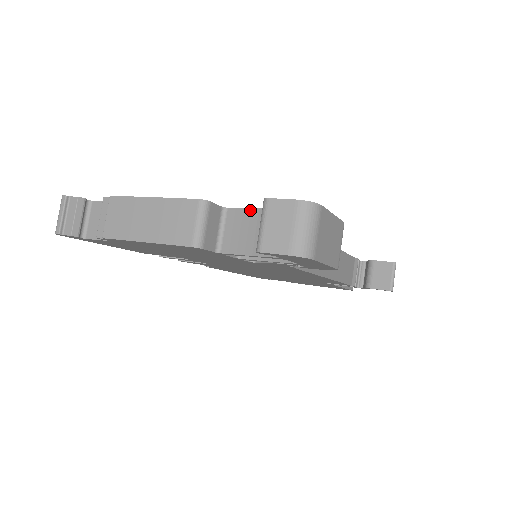
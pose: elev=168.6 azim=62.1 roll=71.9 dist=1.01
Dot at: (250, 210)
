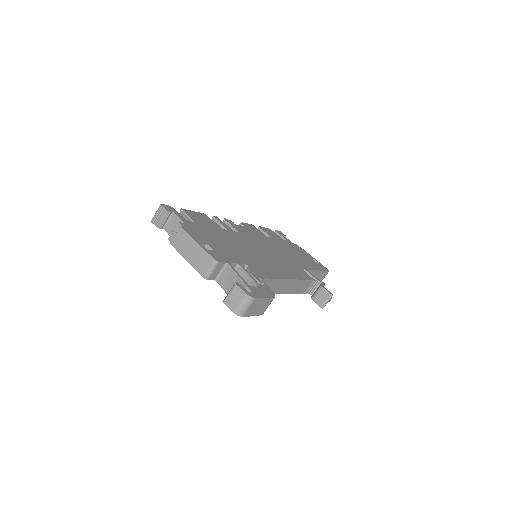
Dot at: (235, 273)
